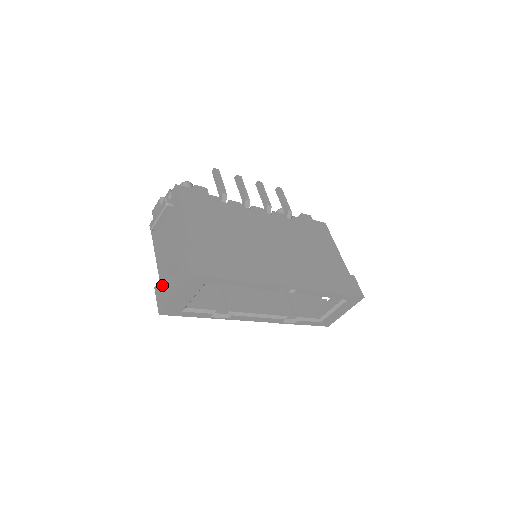
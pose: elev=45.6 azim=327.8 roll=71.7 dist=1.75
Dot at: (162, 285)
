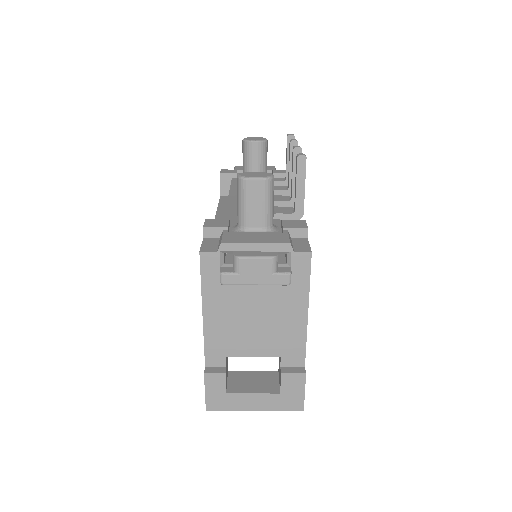
Dot at: occluded
